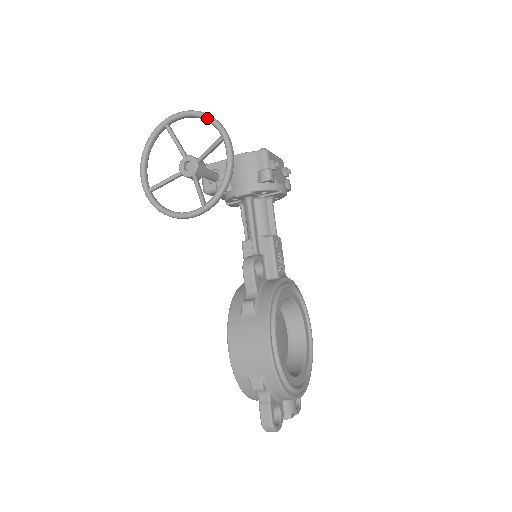
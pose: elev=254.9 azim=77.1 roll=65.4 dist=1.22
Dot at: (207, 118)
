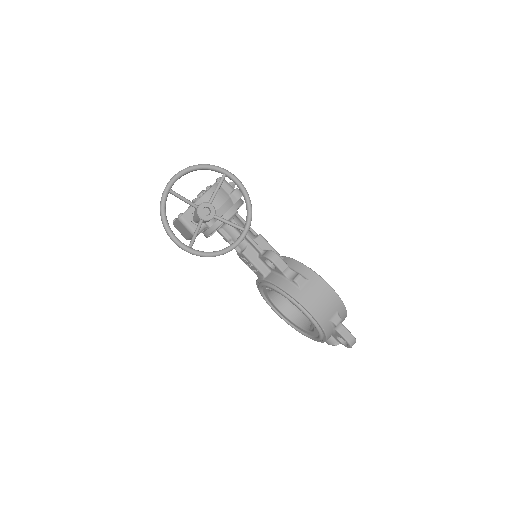
Dot at: (205, 167)
